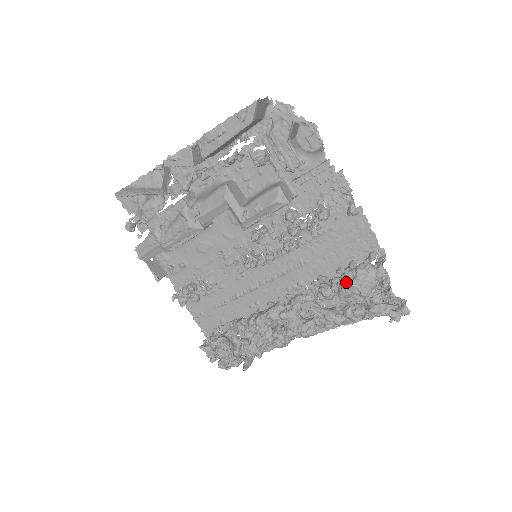
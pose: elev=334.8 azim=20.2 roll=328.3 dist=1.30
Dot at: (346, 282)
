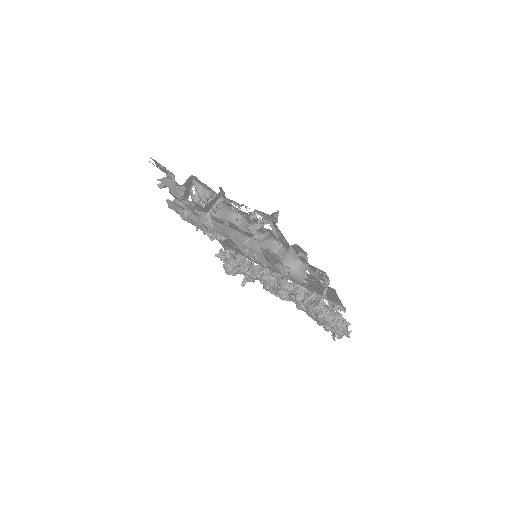
Dot at: (310, 313)
